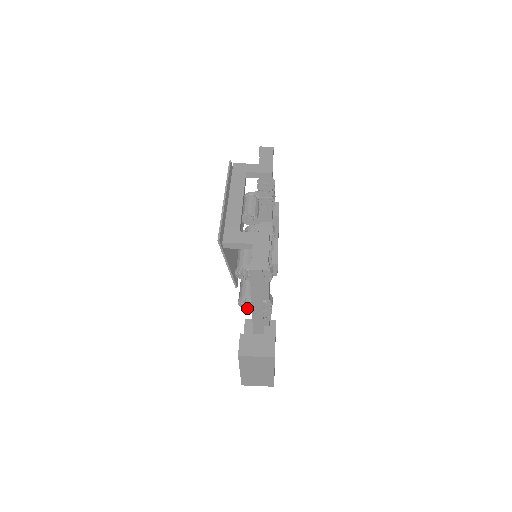
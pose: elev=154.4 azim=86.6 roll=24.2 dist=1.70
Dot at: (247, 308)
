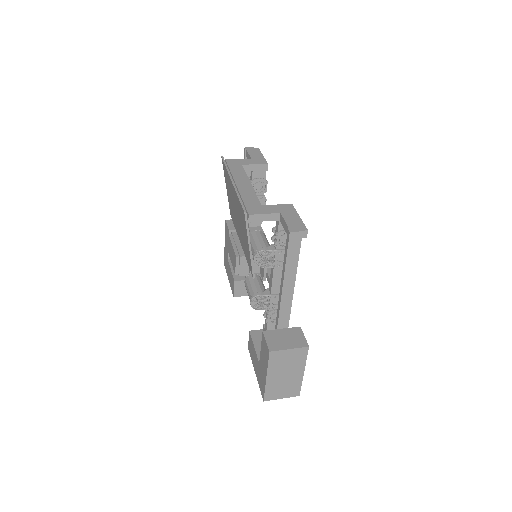
Dot at: (262, 305)
